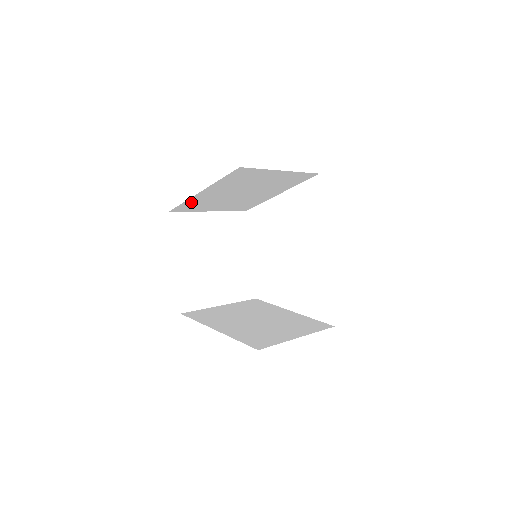
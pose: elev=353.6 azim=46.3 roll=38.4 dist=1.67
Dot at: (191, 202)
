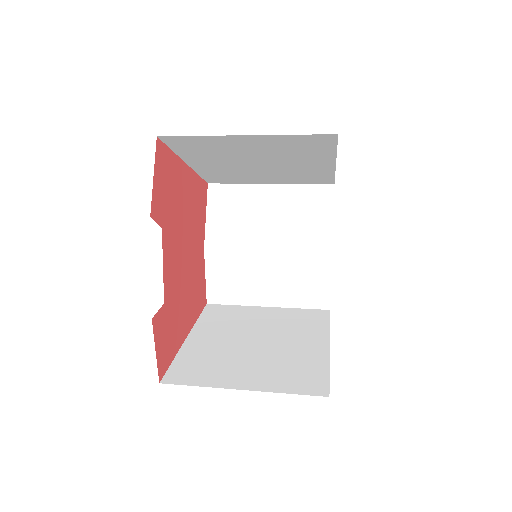
Dot at: (210, 174)
